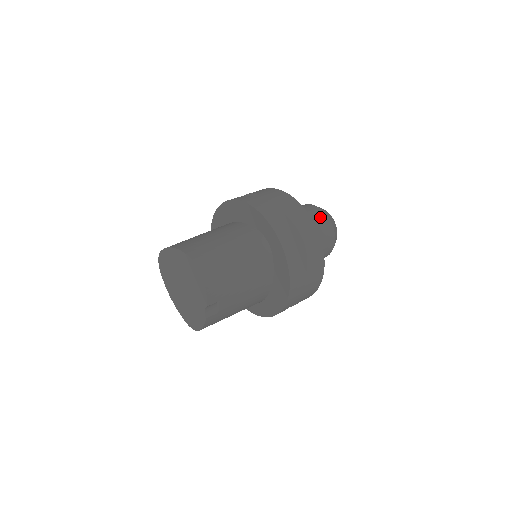
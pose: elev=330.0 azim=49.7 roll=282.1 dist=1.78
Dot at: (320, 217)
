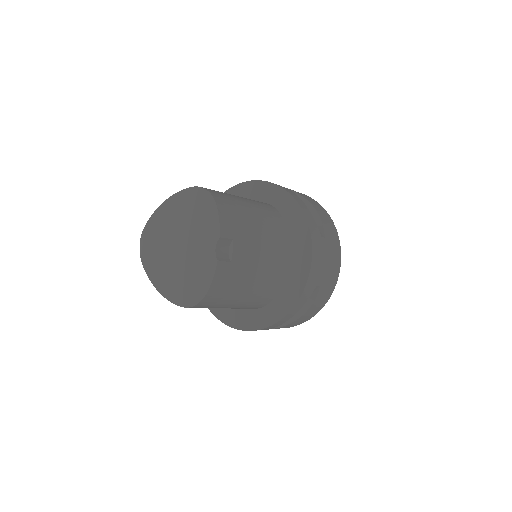
Dot at: occluded
